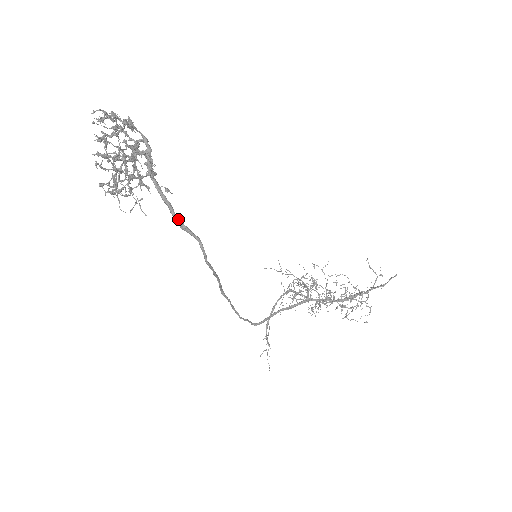
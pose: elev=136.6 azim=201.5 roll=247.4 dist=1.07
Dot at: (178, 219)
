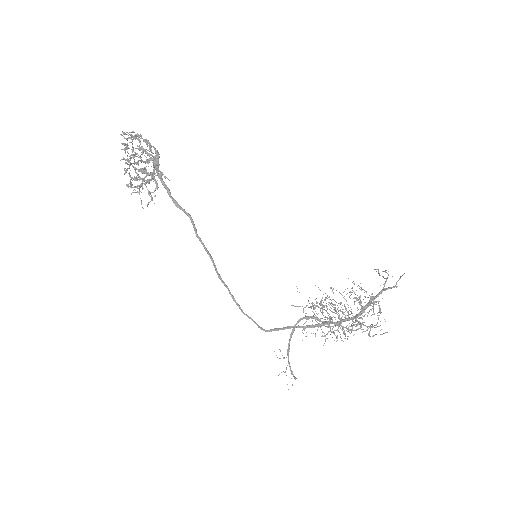
Dot at: (173, 199)
